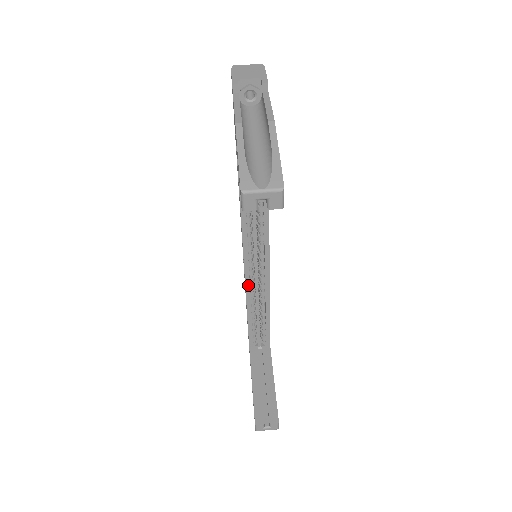
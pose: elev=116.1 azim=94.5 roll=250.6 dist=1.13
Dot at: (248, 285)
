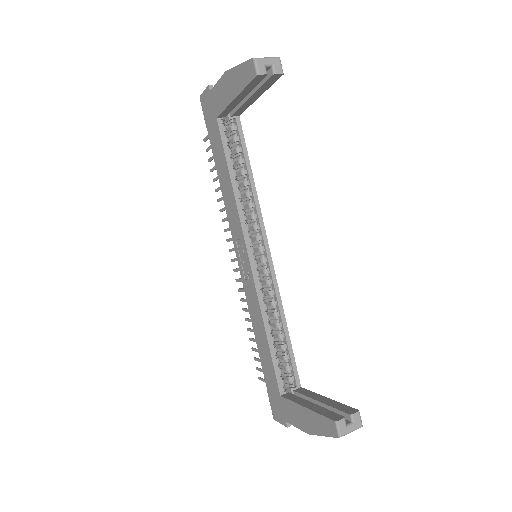
Dot at: (258, 288)
